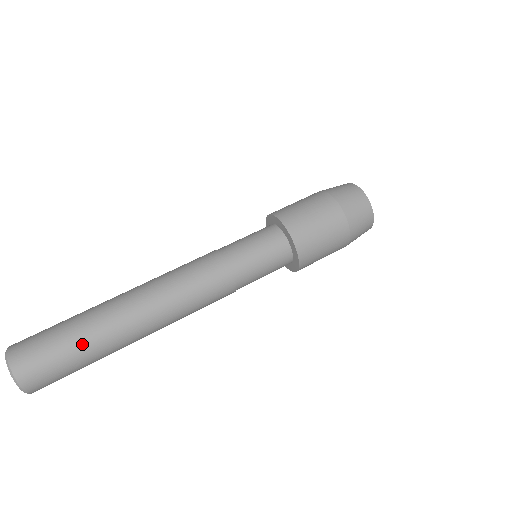
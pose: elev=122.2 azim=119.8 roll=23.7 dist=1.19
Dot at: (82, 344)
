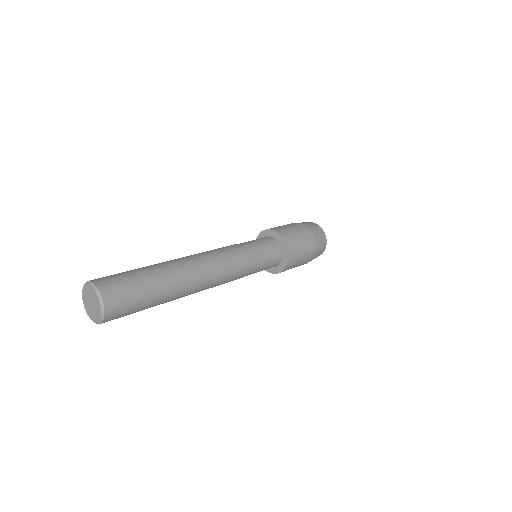
Dot at: (154, 294)
